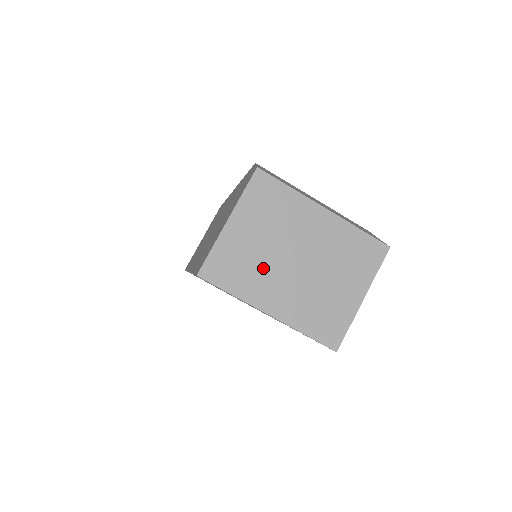
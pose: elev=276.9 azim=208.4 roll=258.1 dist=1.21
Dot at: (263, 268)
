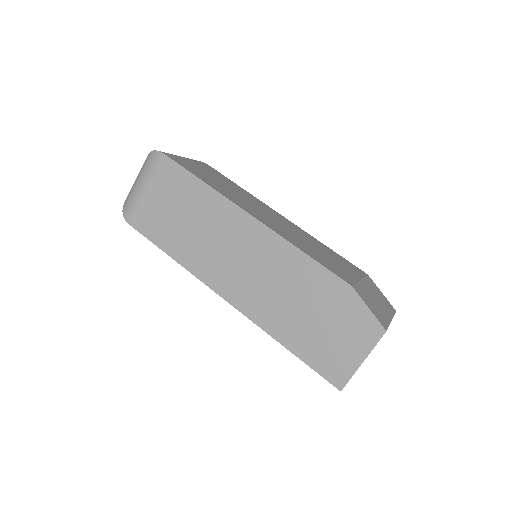
Dot at: occluded
